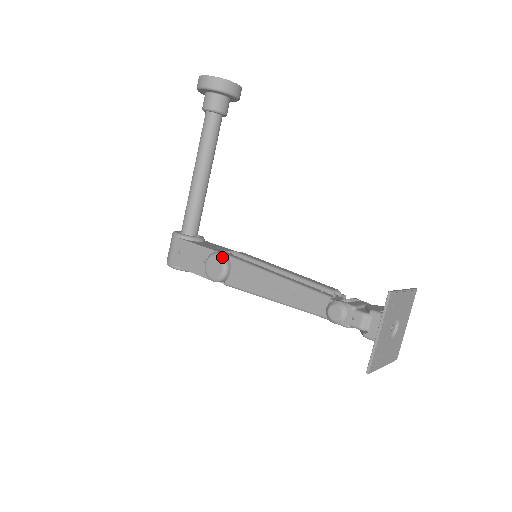
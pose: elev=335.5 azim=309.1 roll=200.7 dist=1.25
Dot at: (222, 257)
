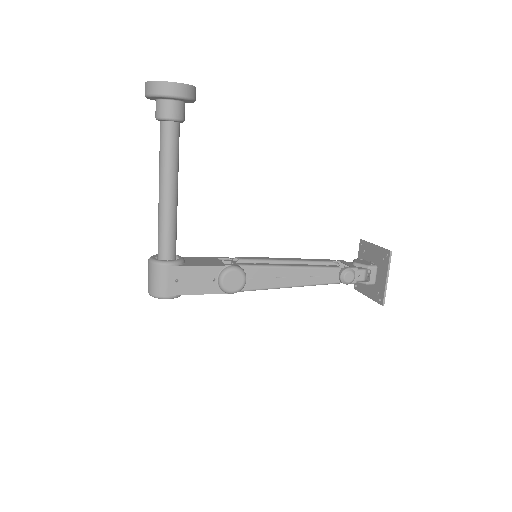
Dot at: (240, 269)
